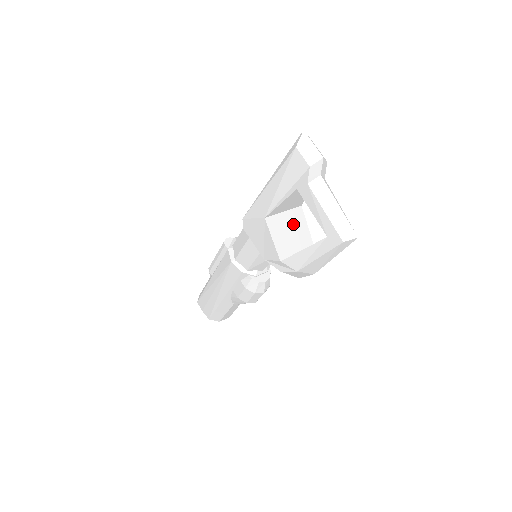
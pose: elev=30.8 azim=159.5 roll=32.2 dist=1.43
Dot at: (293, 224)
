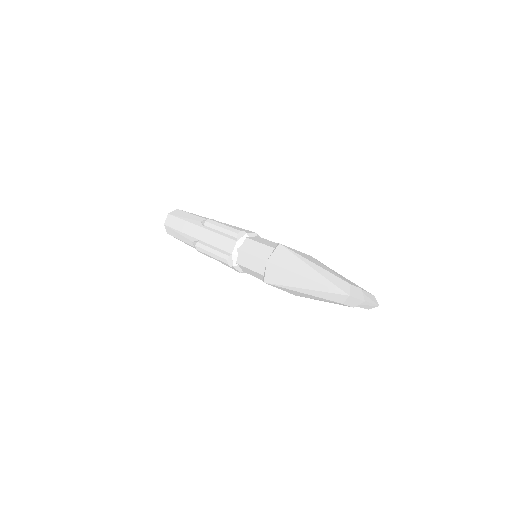
Dot at: occluded
